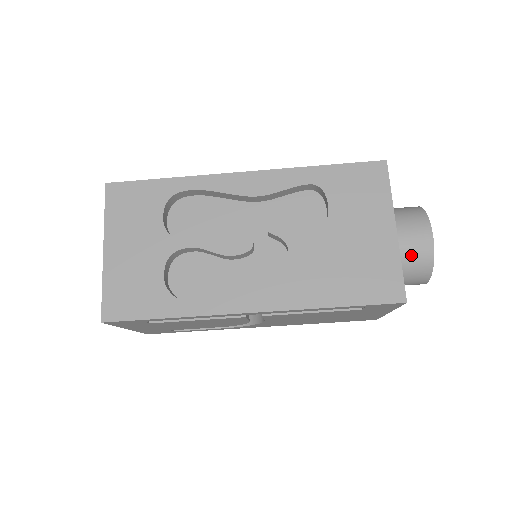
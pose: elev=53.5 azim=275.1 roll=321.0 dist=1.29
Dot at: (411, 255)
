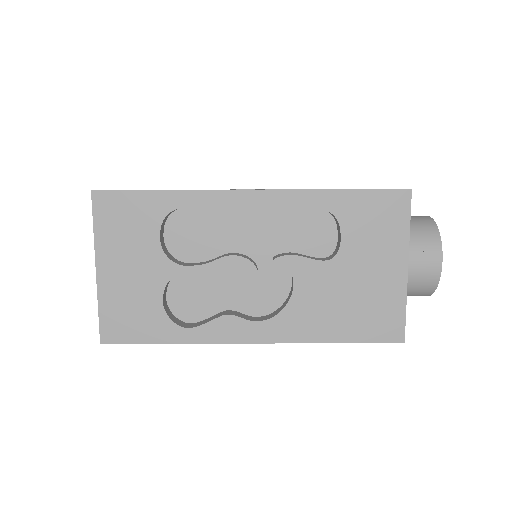
Dot at: (416, 281)
